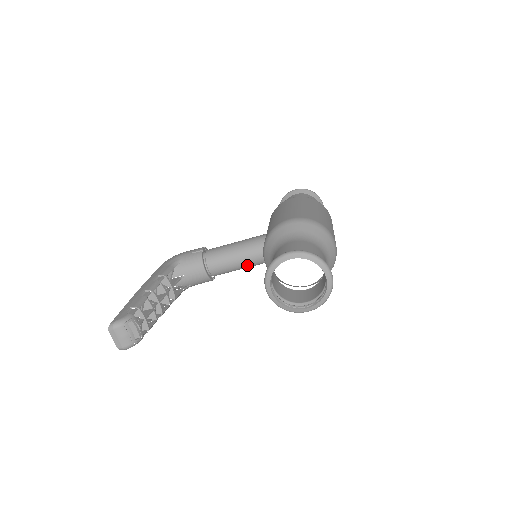
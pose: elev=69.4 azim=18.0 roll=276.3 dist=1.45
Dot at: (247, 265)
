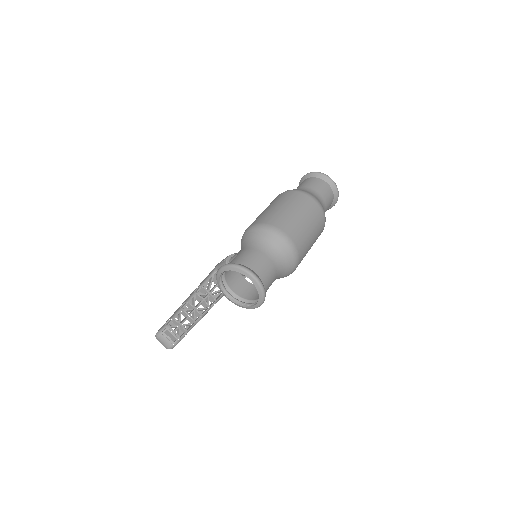
Dot at: occluded
